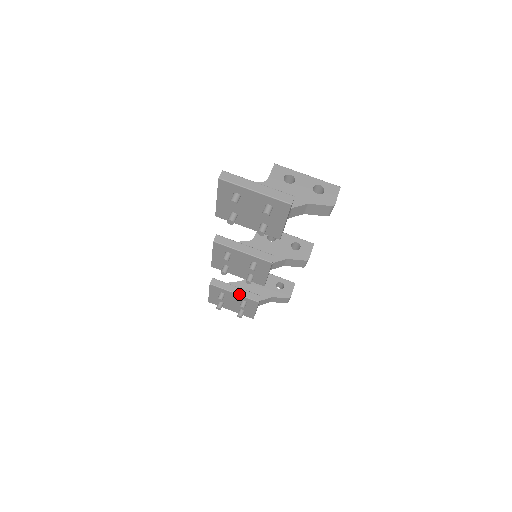
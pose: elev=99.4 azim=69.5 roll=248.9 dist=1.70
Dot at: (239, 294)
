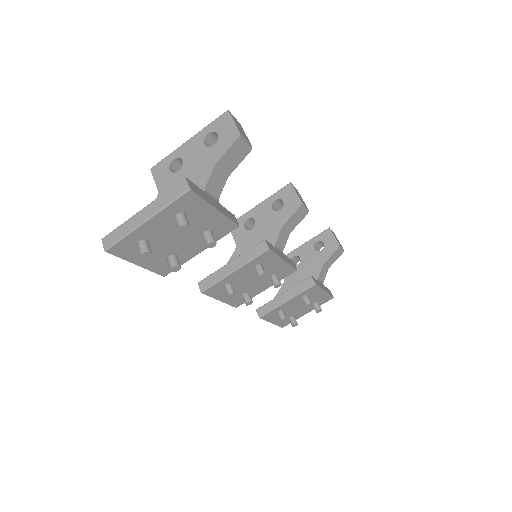
Dot at: (291, 297)
